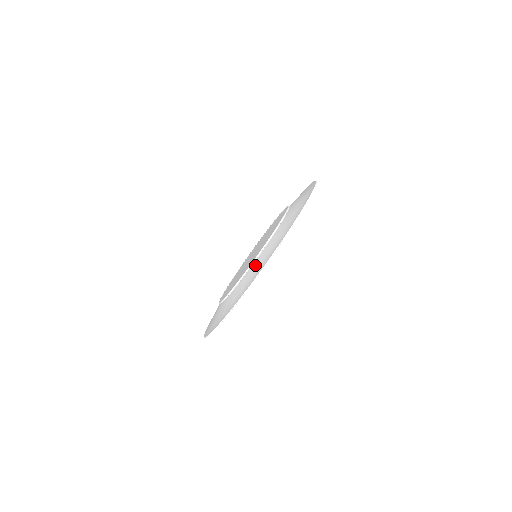
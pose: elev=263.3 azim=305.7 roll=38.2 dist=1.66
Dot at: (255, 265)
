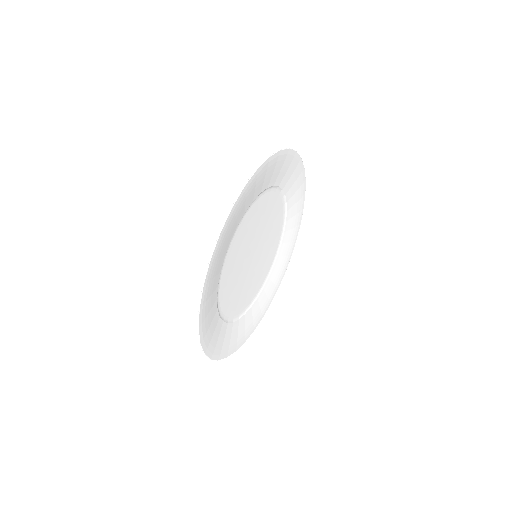
Dot at: (283, 182)
